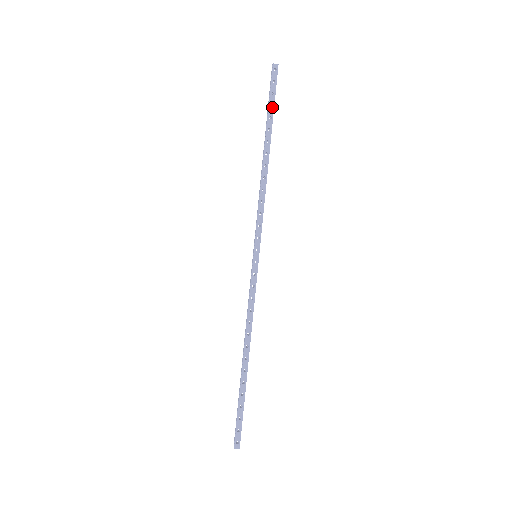
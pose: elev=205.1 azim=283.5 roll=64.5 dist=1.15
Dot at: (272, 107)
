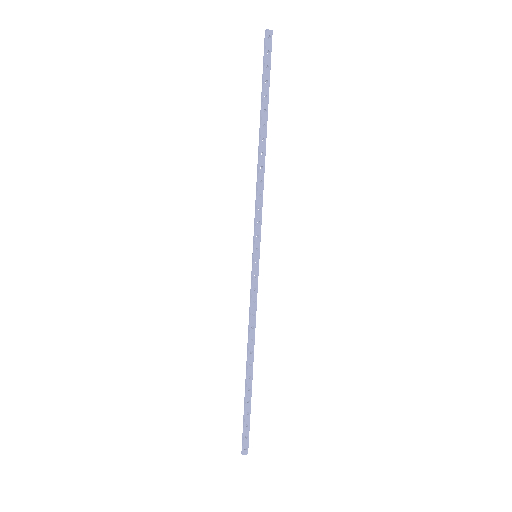
Dot at: (267, 83)
